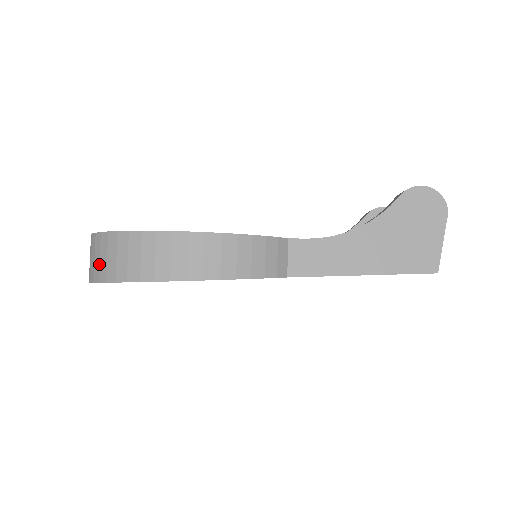
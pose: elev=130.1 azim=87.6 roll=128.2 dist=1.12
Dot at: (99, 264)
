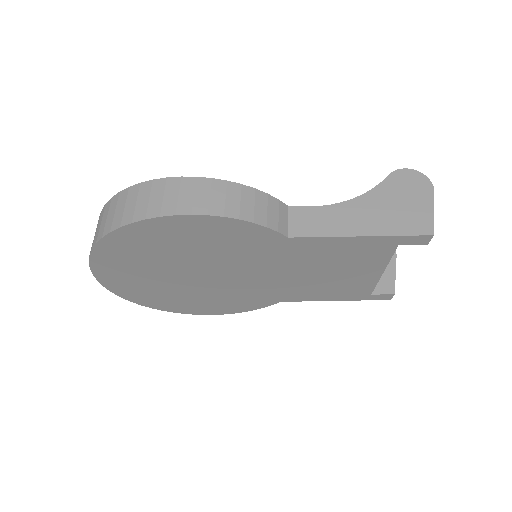
Dot at: (105, 222)
